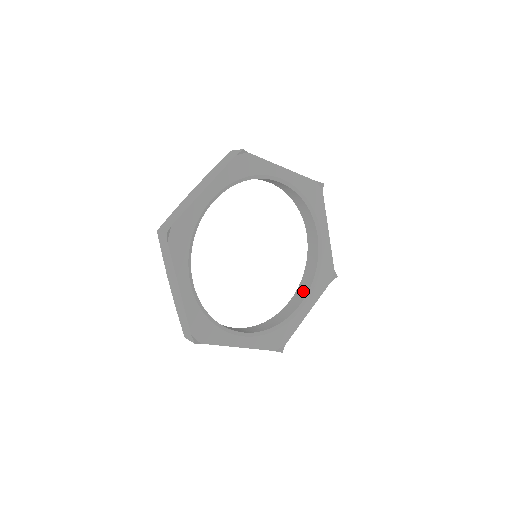
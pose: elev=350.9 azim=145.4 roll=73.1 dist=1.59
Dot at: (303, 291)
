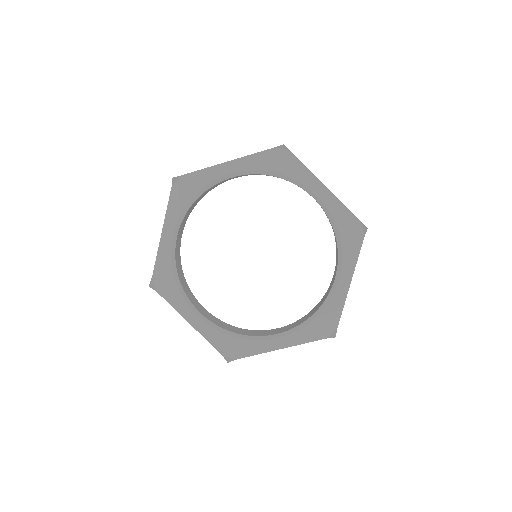
Dot at: (291, 326)
